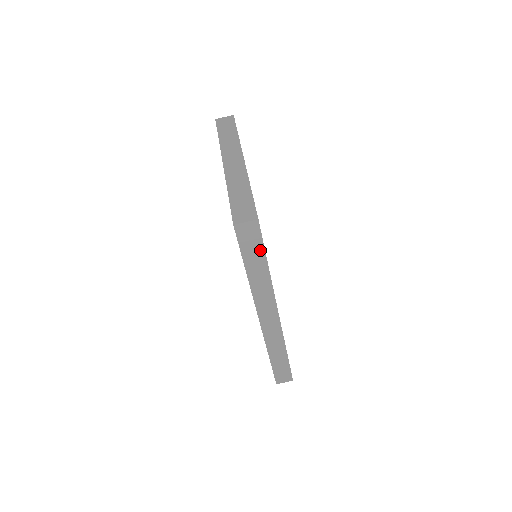
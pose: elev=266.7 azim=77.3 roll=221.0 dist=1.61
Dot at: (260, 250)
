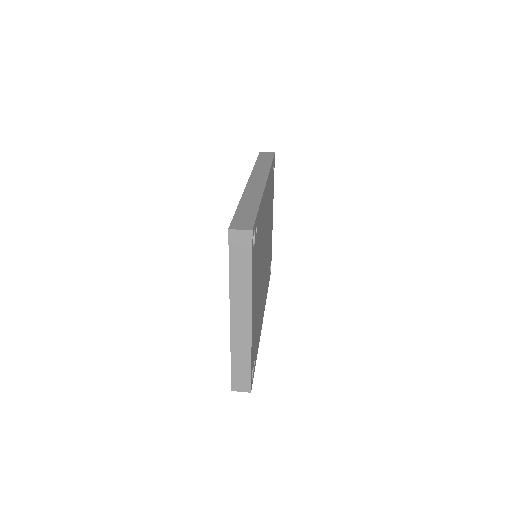
Dot at: (270, 159)
